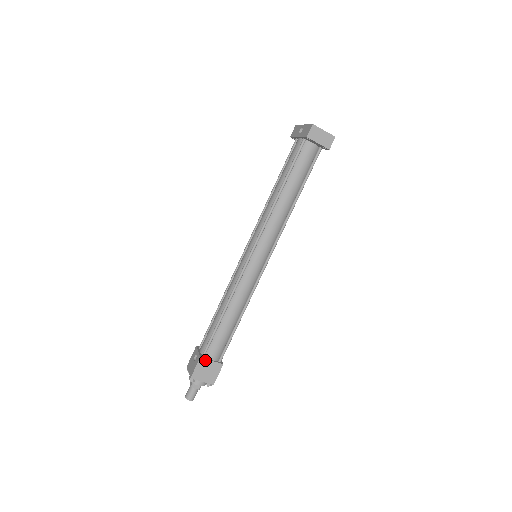
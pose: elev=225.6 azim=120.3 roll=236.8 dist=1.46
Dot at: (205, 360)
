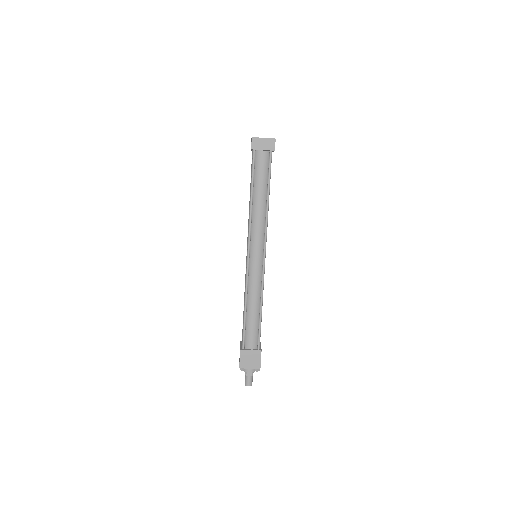
Dot at: (245, 351)
